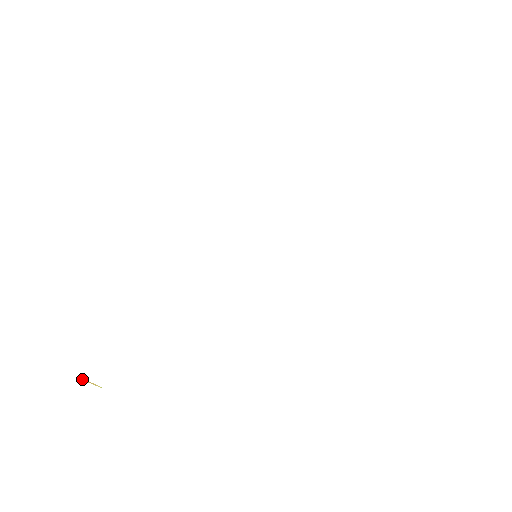
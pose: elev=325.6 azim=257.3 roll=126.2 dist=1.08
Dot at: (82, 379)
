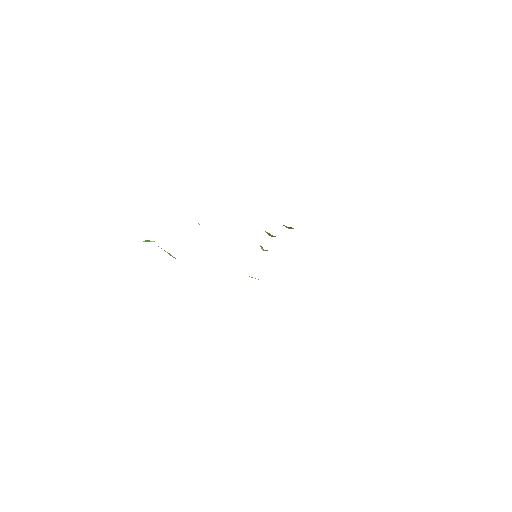
Dot at: occluded
